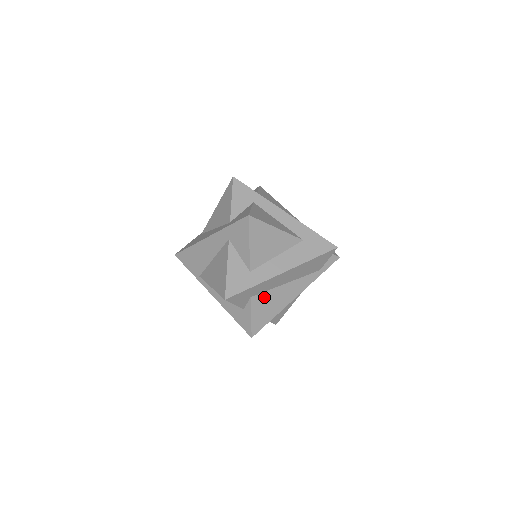
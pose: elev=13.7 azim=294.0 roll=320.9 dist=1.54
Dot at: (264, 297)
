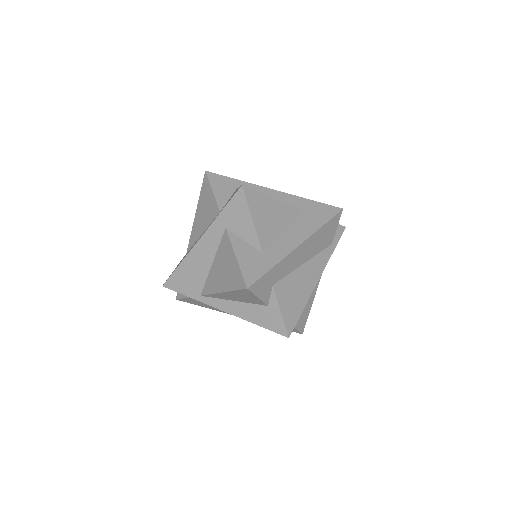
Dot at: (286, 283)
